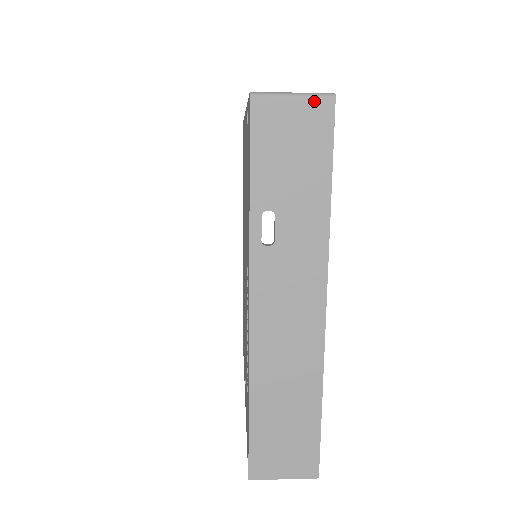
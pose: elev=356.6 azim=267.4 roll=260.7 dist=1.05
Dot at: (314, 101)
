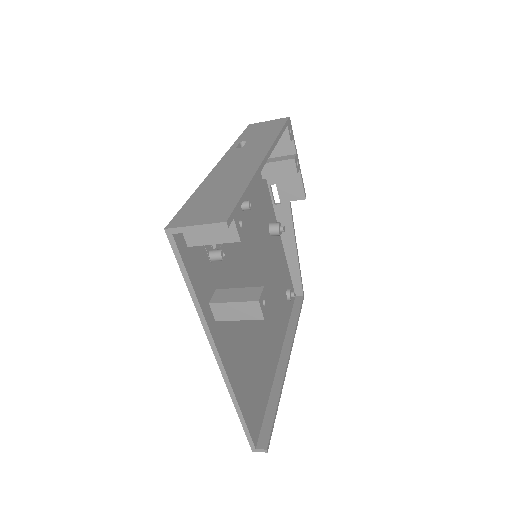
Dot at: (278, 119)
